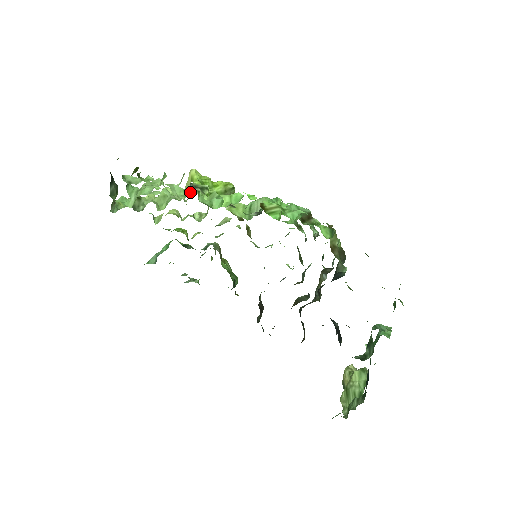
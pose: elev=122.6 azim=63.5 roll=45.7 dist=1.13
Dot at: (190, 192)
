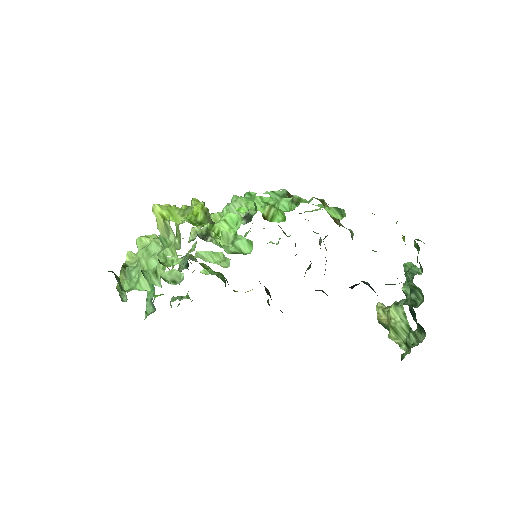
Dot at: (222, 252)
